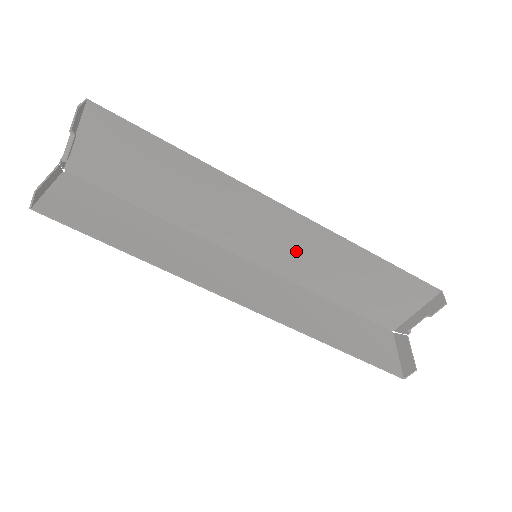
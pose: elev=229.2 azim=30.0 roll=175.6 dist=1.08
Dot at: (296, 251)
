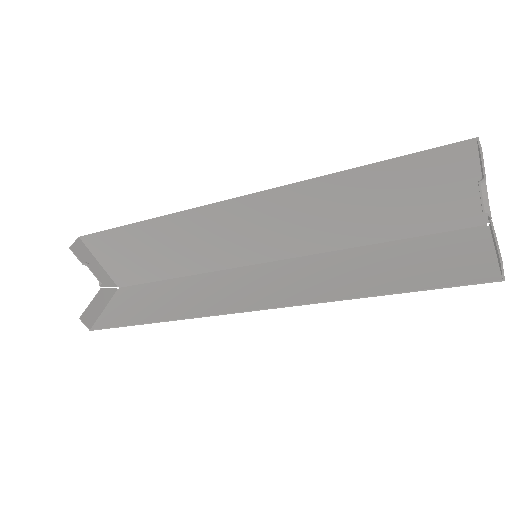
Dot at: (288, 225)
